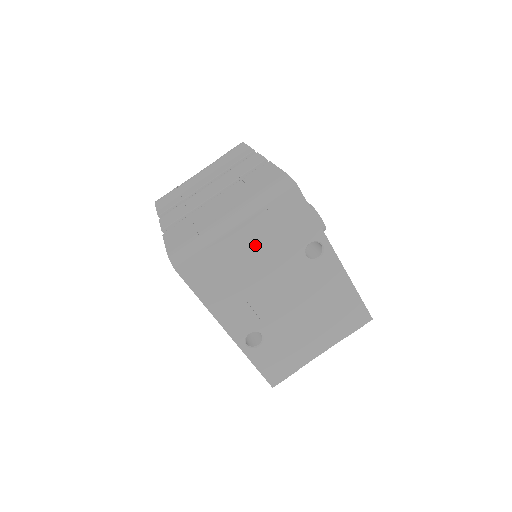
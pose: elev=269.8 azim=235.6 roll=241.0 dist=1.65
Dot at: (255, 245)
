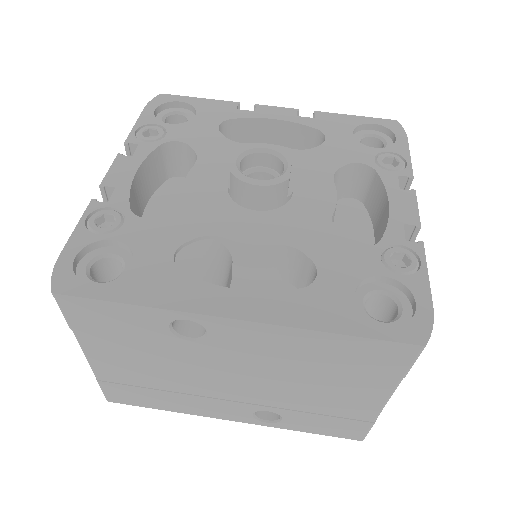
Dot at: (126, 358)
